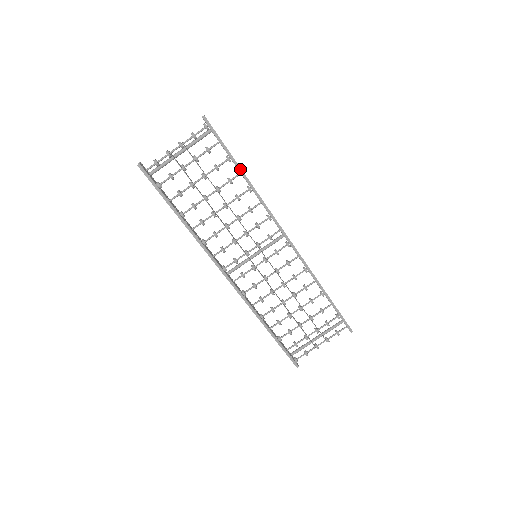
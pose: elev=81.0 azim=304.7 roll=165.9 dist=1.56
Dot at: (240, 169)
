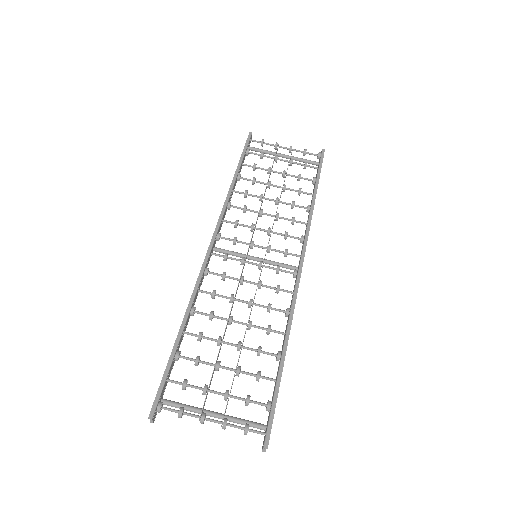
Dot at: (316, 191)
